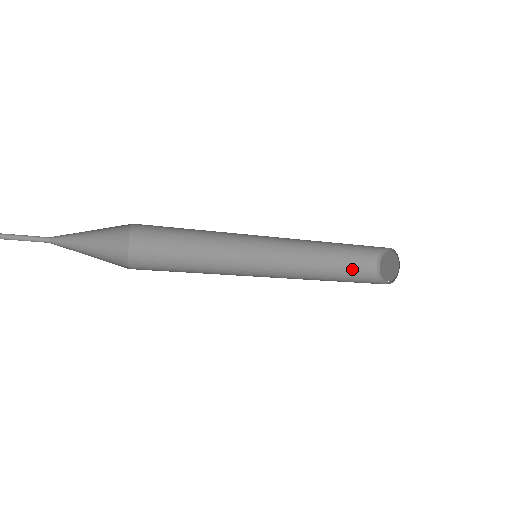
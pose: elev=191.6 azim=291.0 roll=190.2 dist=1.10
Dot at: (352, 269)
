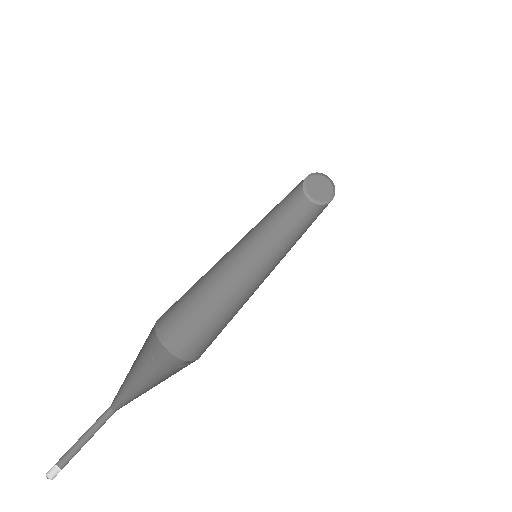
Dot at: (297, 210)
